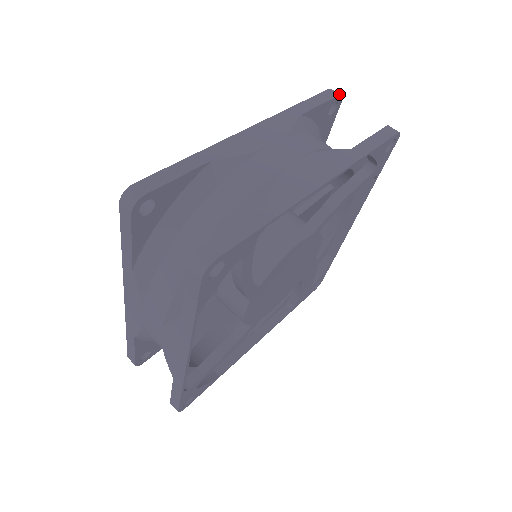
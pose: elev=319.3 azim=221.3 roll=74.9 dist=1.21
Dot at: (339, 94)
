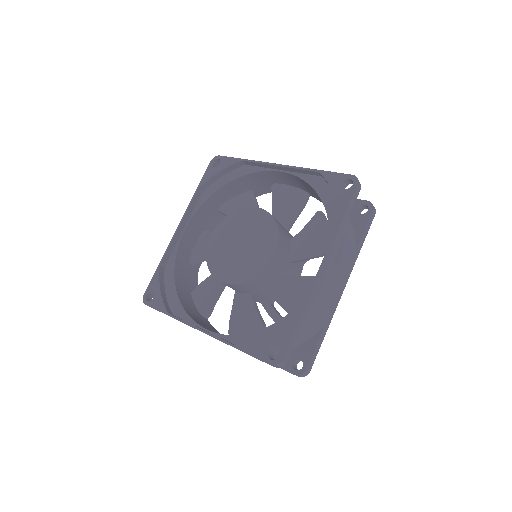
Dot at: occluded
